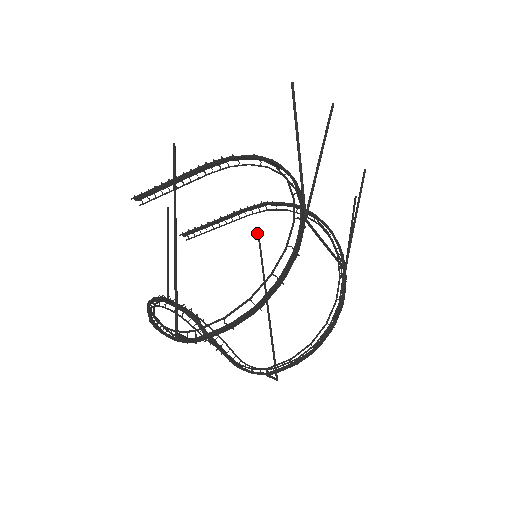
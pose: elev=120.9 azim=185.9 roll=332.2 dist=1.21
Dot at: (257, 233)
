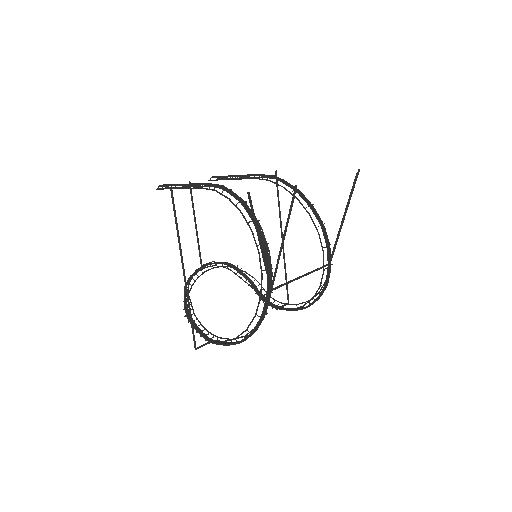
Dot at: occluded
